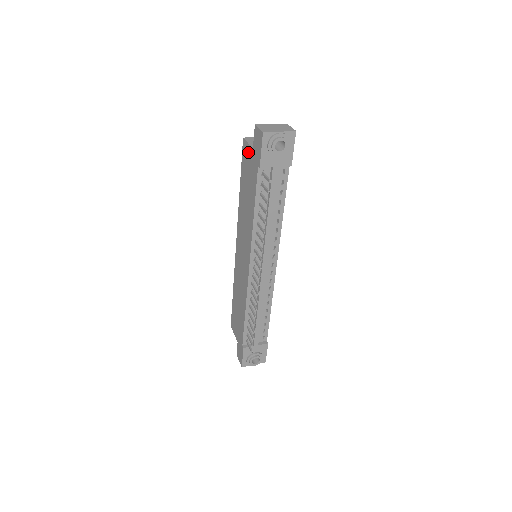
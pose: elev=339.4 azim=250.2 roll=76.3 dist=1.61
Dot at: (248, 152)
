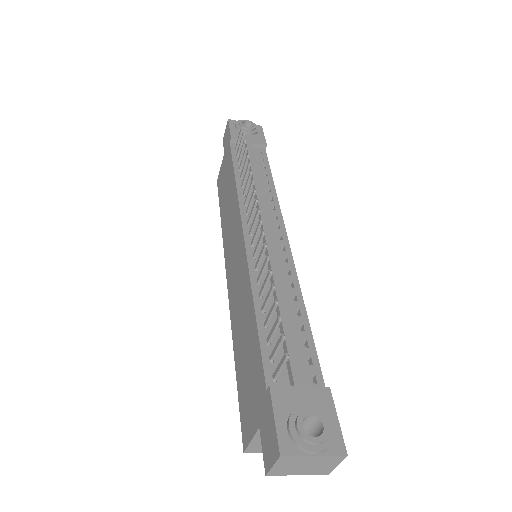
Dot at: (221, 169)
